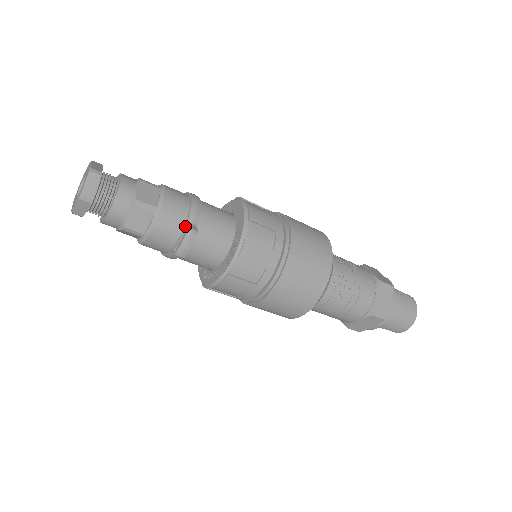
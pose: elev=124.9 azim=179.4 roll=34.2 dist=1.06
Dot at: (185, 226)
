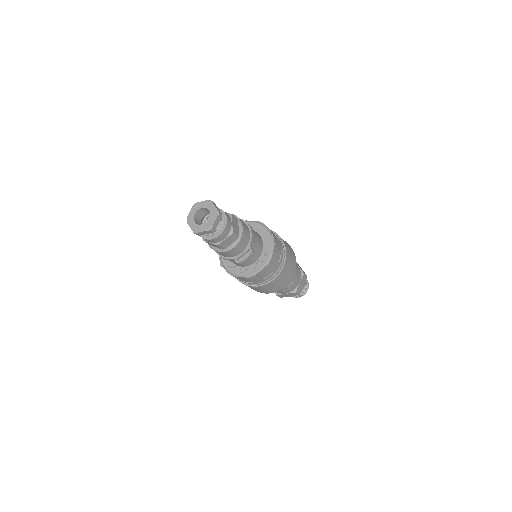
Dot at: (248, 247)
